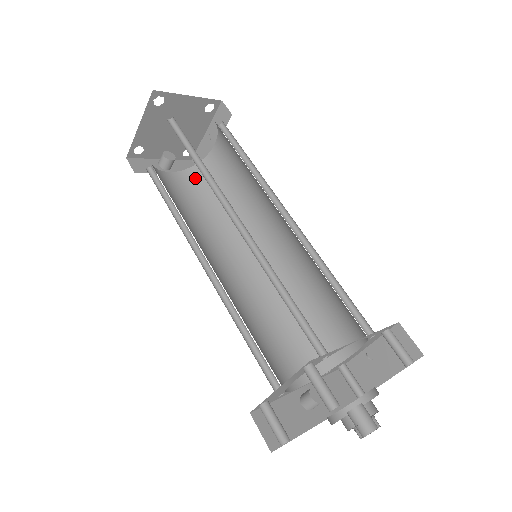
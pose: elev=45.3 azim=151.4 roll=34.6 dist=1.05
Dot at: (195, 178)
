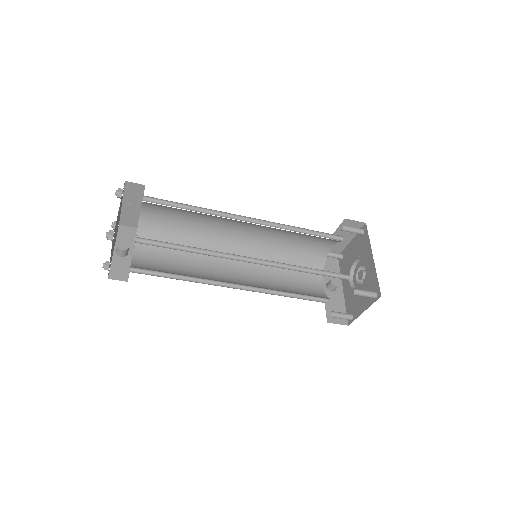
Dot at: occluded
